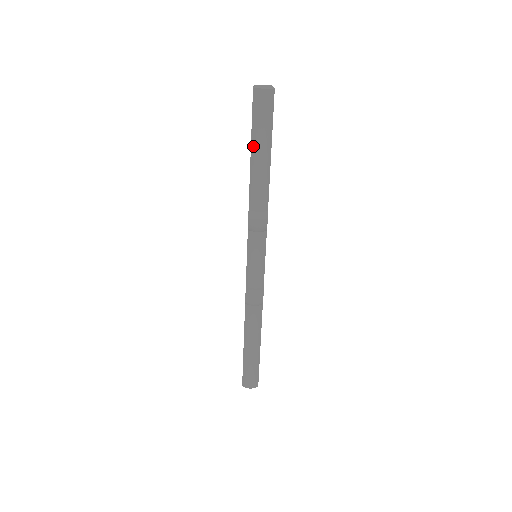
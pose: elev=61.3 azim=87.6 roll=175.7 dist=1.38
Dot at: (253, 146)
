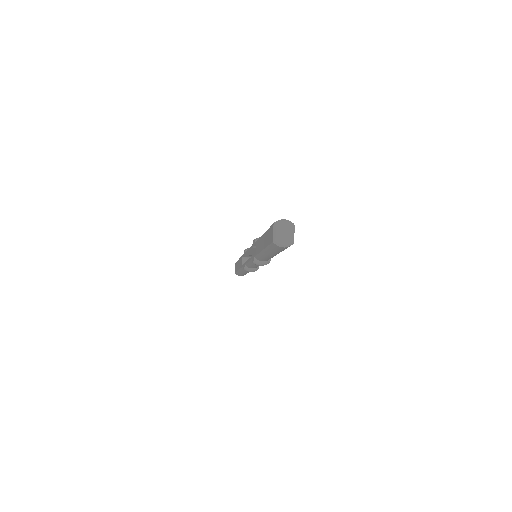
Dot at: (265, 252)
